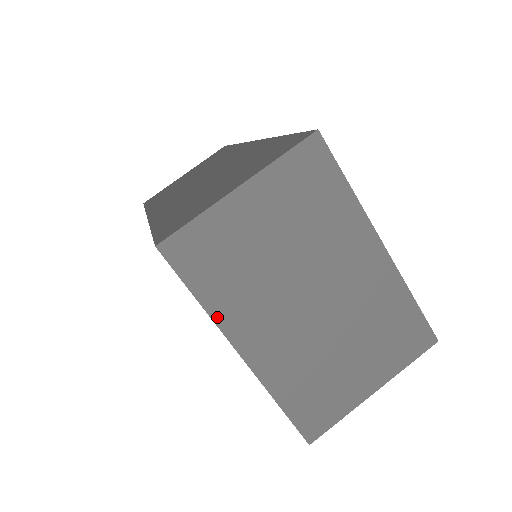
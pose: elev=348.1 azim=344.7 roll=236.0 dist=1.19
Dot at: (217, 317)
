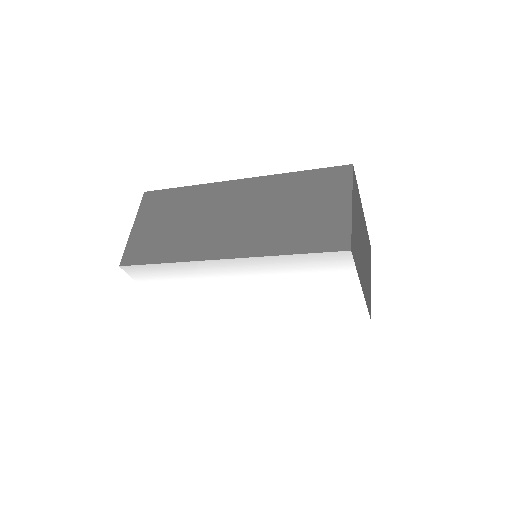
Dot at: (359, 276)
